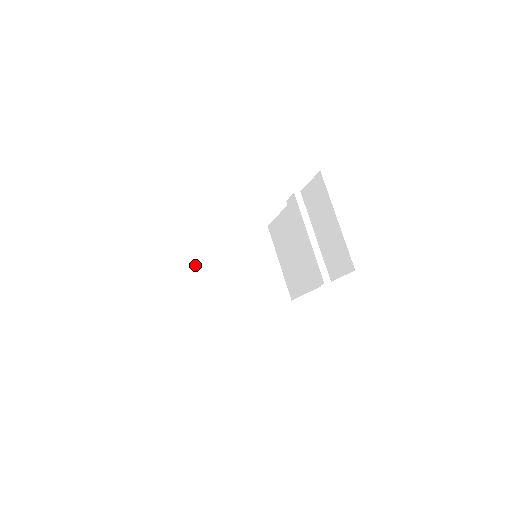
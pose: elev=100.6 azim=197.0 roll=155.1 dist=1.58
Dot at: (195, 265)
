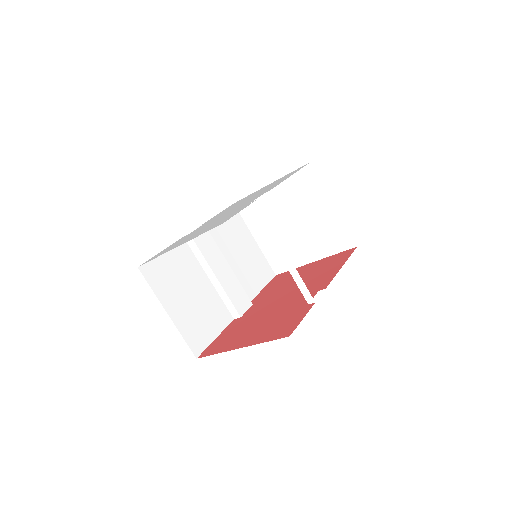
Dot at: (252, 221)
